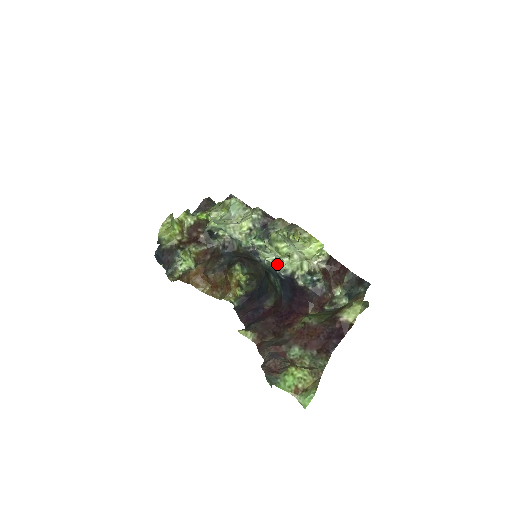
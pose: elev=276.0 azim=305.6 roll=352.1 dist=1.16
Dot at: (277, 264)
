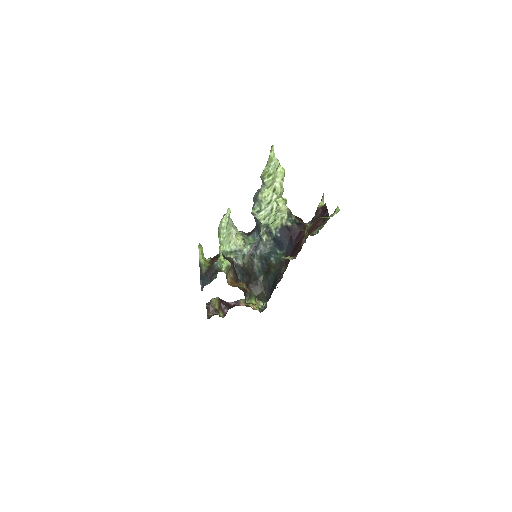
Dot at: (271, 228)
